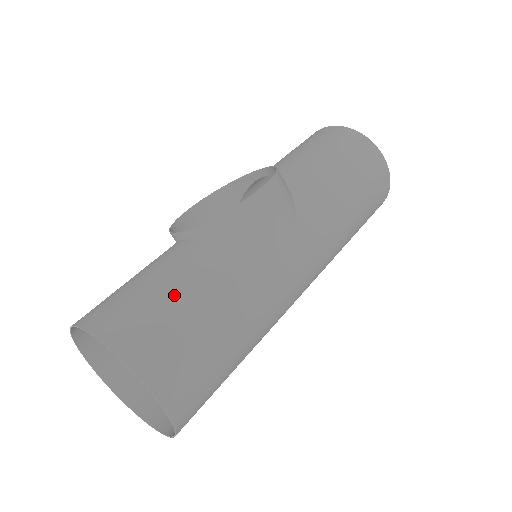
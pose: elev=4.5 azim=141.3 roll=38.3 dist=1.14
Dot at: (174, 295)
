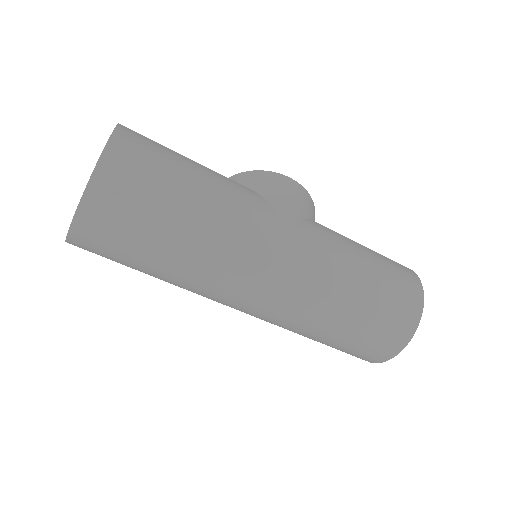
Dot at: occluded
